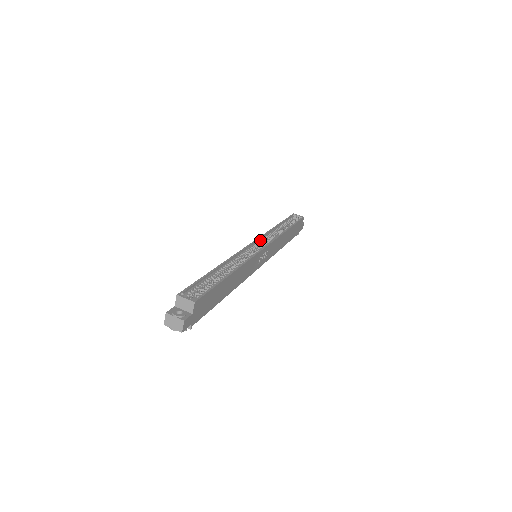
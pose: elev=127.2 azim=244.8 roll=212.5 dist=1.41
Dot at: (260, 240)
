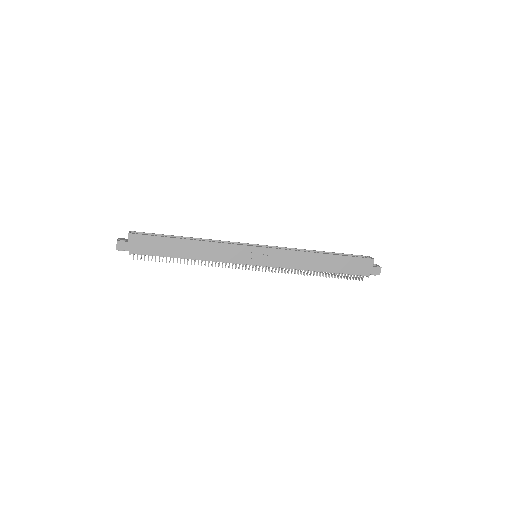
Dot at: (270, 247)
